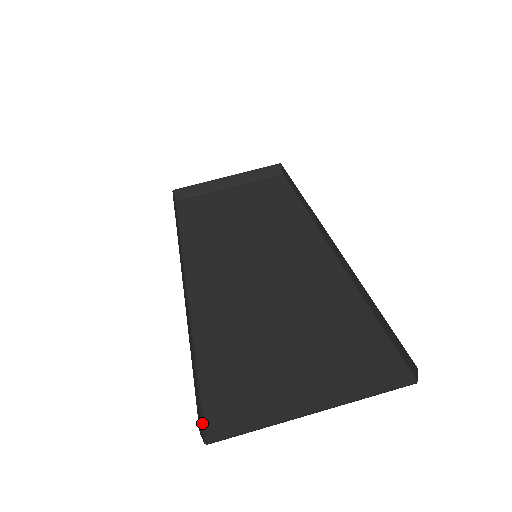
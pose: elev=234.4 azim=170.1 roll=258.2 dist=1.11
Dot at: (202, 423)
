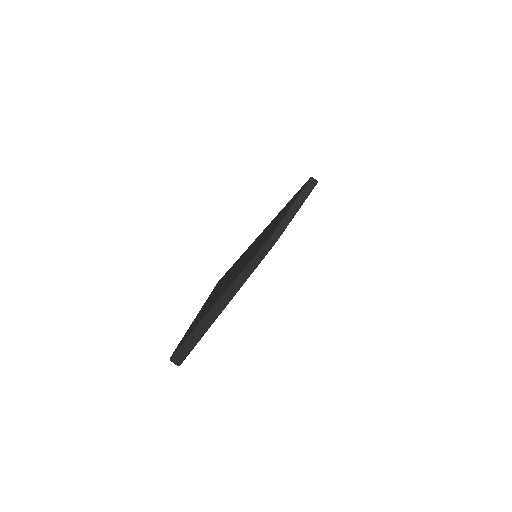
Dot at: (185, 358)
